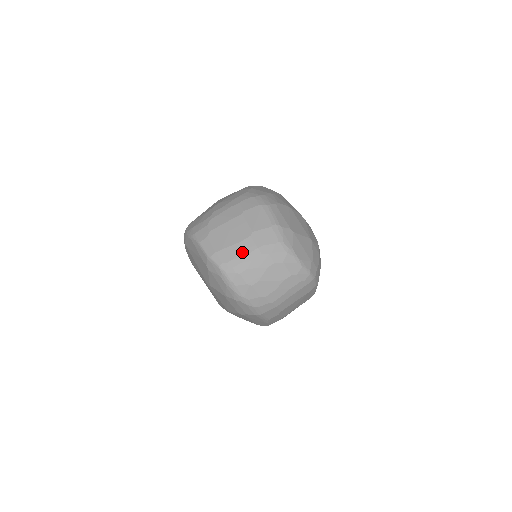
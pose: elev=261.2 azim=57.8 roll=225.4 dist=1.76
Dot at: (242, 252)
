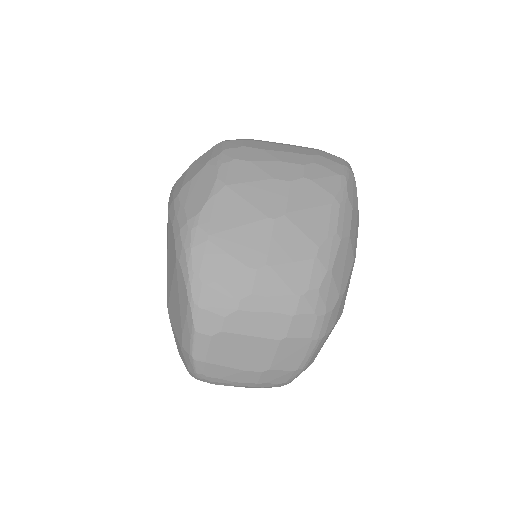
Dot at: (236, 379)
